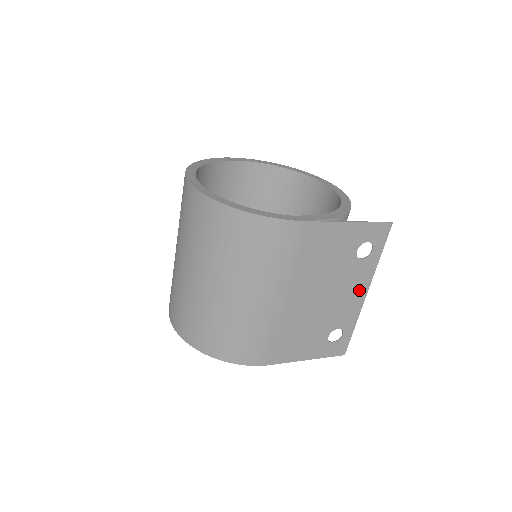
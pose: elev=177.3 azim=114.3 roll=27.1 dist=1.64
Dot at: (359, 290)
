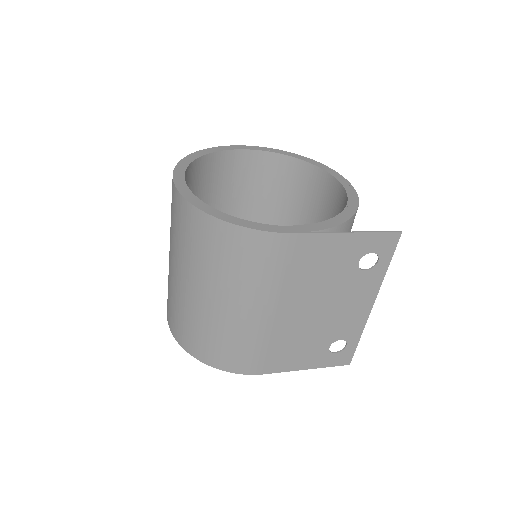
Dot at: (363, 302)
